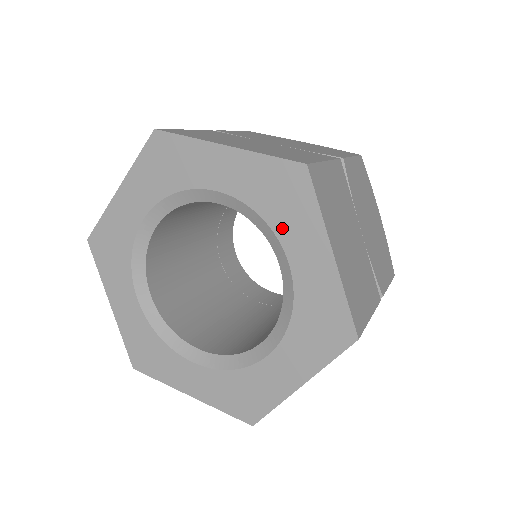
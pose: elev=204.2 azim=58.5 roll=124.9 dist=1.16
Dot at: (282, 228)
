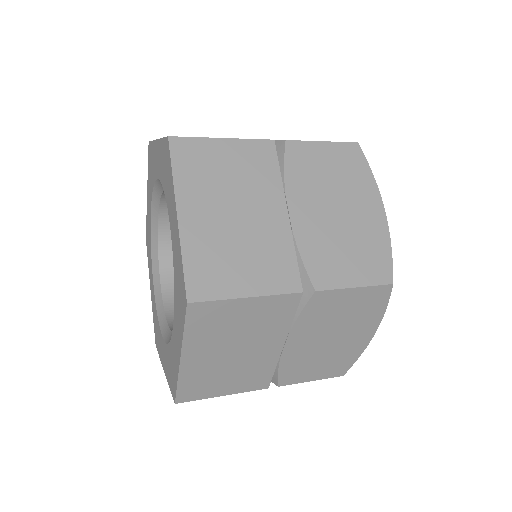
Dot at: (168, 199)
